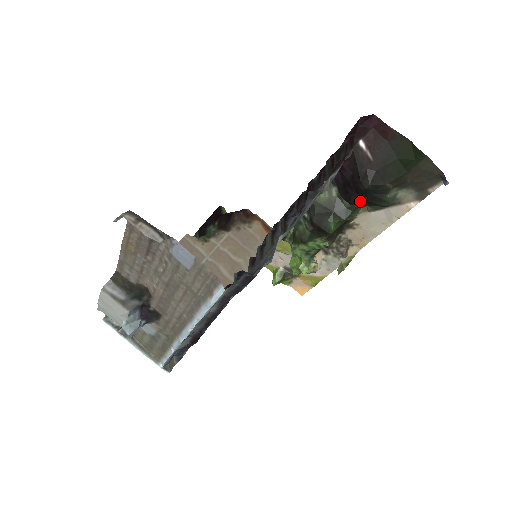
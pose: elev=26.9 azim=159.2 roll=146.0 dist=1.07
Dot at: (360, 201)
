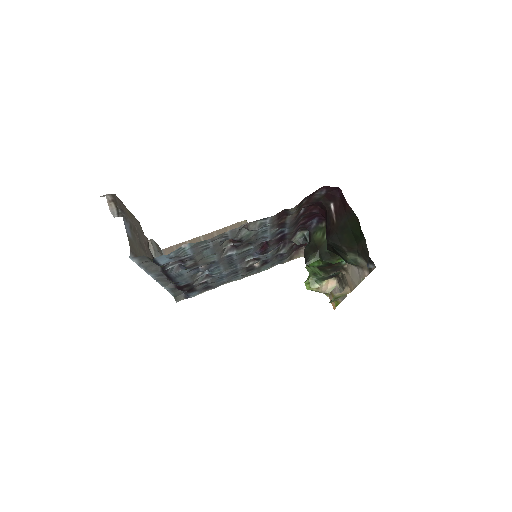
Dot at: (333, 251)
